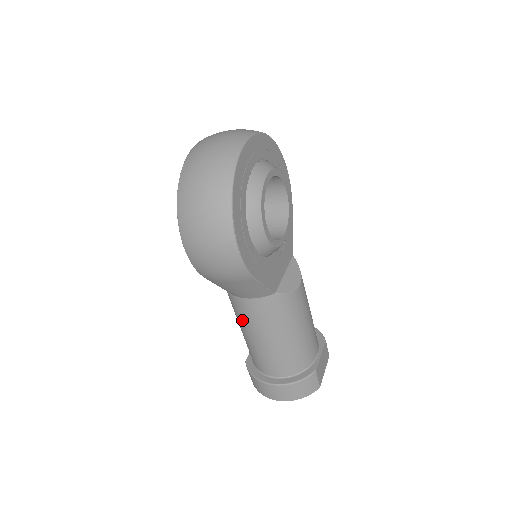
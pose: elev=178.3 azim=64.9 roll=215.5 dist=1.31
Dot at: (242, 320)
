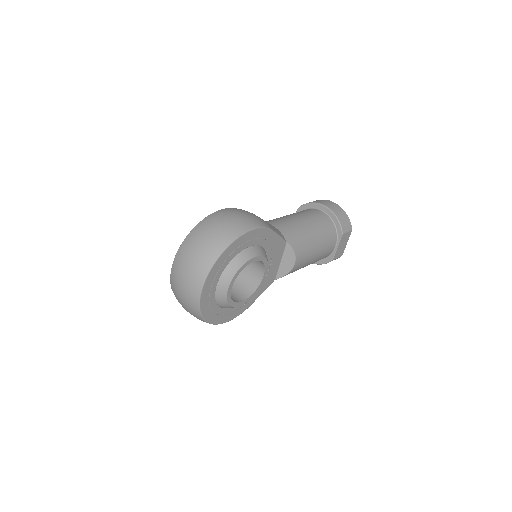
Dot at: occluded
